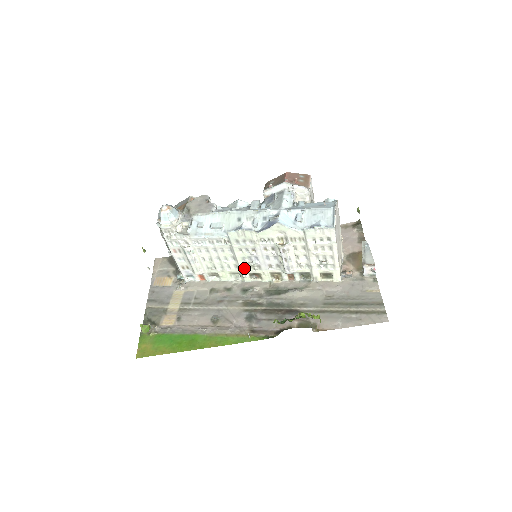
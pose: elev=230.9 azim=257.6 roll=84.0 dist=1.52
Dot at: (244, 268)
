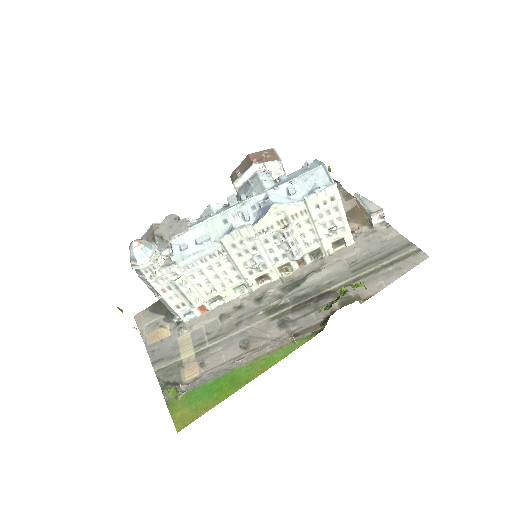
Dot at: (248, 275)
